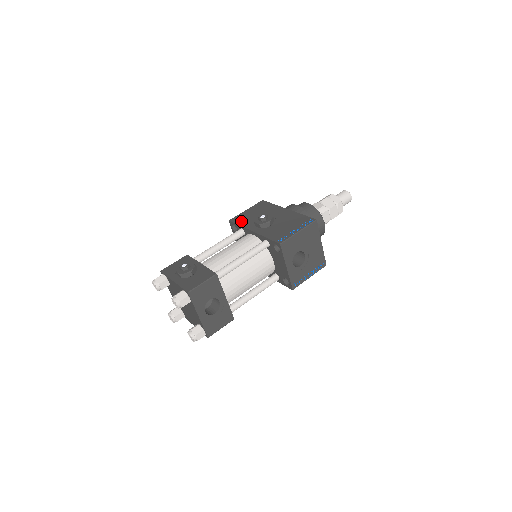
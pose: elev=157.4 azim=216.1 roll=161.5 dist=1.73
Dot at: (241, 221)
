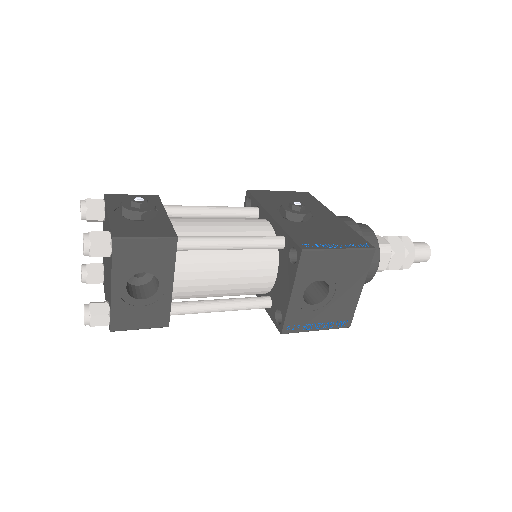
Dot at: (263, 198)
